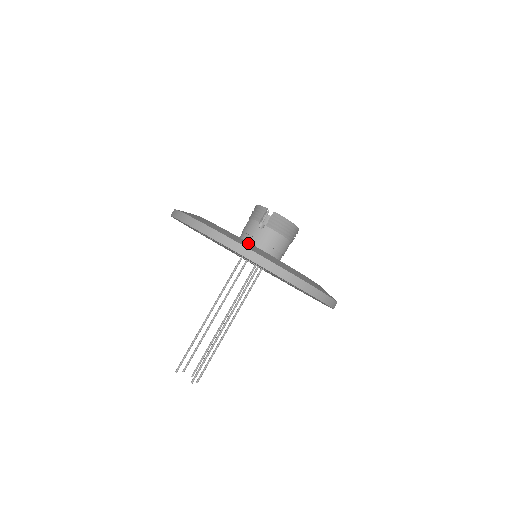
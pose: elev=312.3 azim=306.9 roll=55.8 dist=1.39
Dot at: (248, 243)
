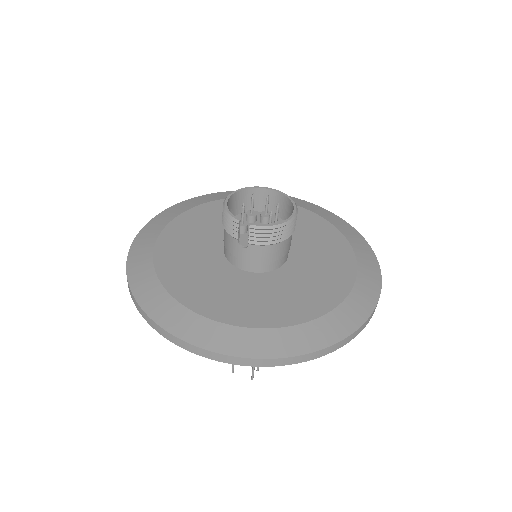
Dot at: (233, 331)
